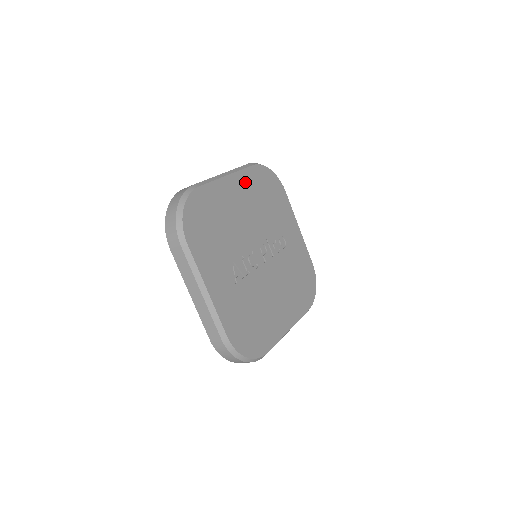
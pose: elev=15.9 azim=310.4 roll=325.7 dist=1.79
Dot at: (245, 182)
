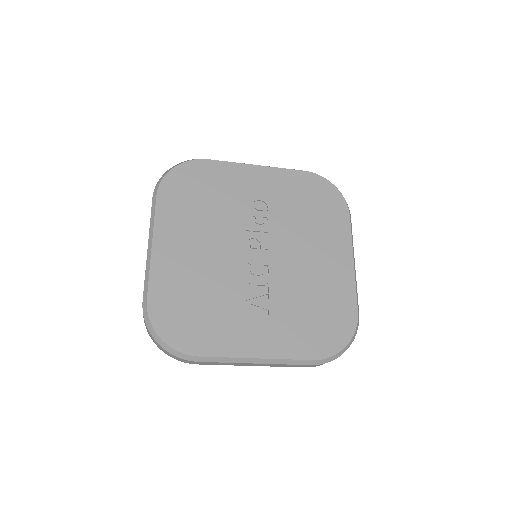
Dot at: (170, 223)
